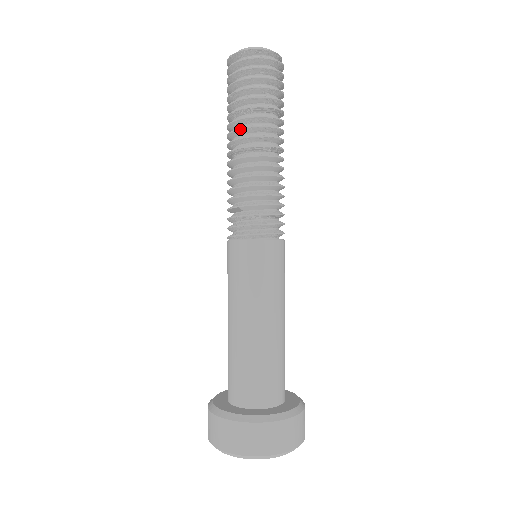
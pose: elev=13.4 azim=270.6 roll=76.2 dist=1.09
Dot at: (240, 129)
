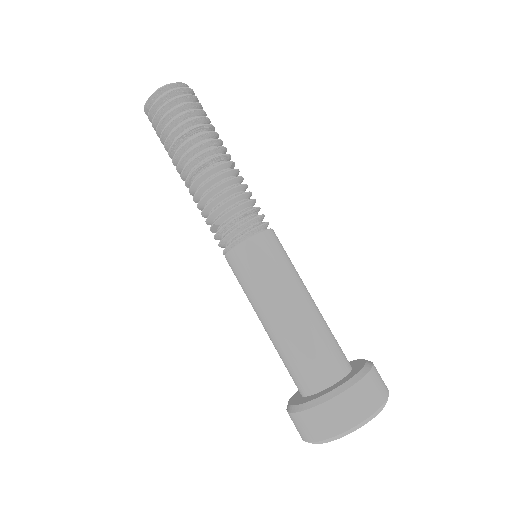
Dot at: (180, 161)
